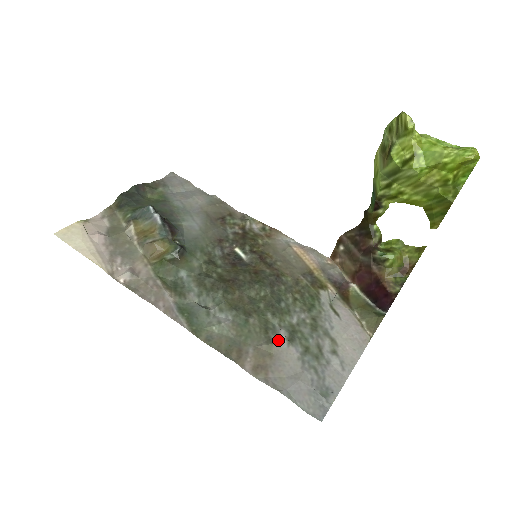
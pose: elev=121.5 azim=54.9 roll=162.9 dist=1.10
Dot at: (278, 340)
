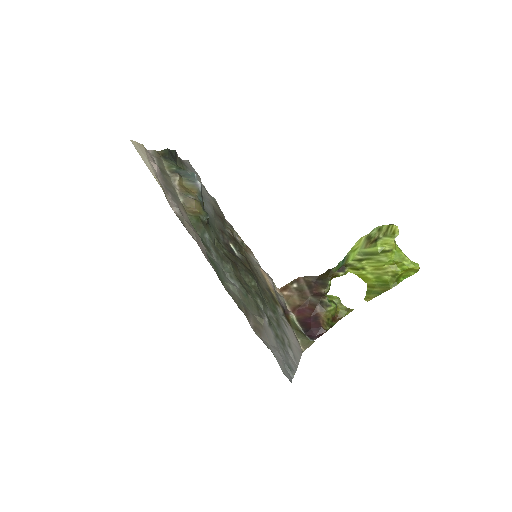
Dot at: (264, 319)
